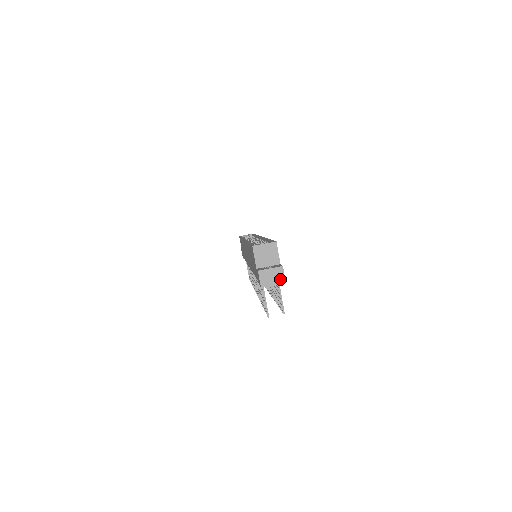
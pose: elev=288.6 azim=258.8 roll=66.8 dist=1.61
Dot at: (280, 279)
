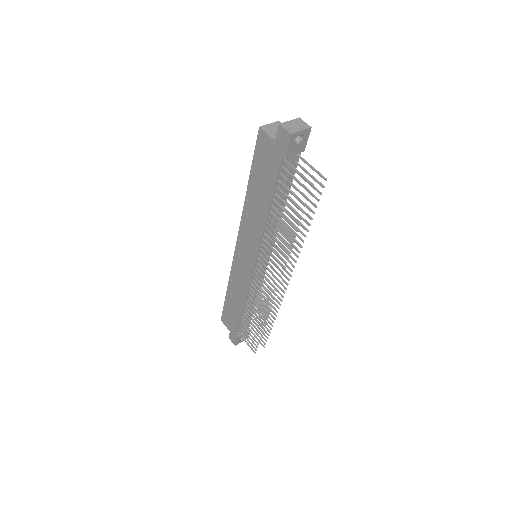
Dot at: (304, 126)
